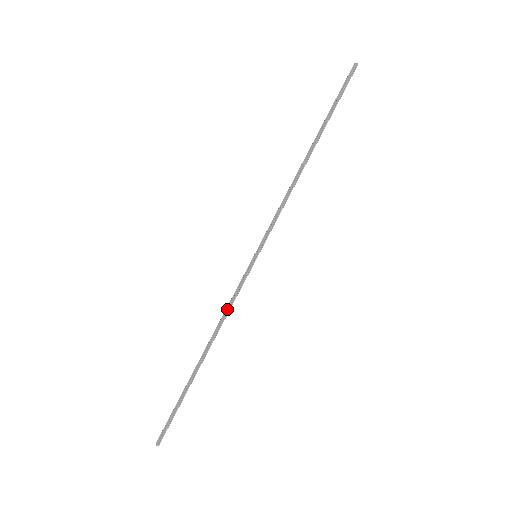
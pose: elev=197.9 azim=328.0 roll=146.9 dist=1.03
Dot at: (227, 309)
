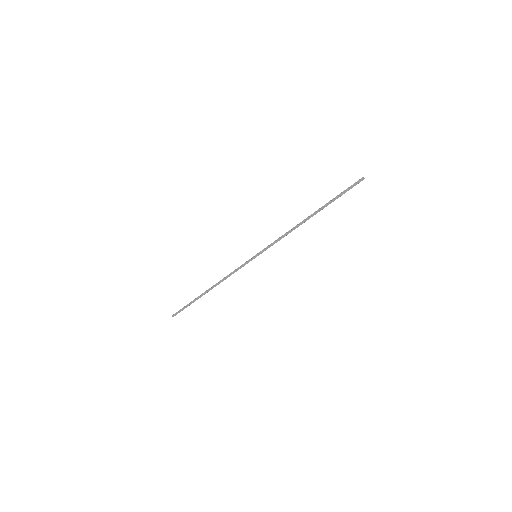
Dot at: (230, 275)
